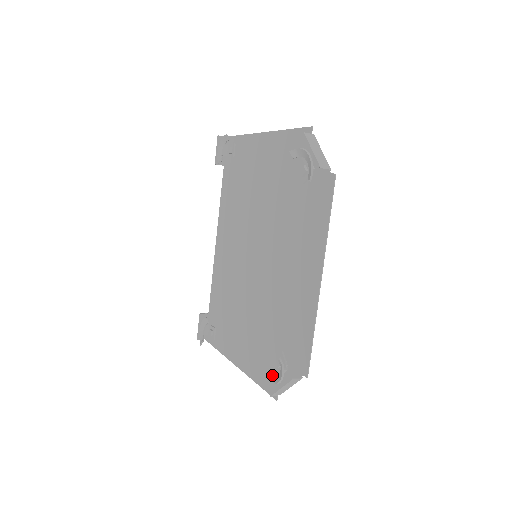
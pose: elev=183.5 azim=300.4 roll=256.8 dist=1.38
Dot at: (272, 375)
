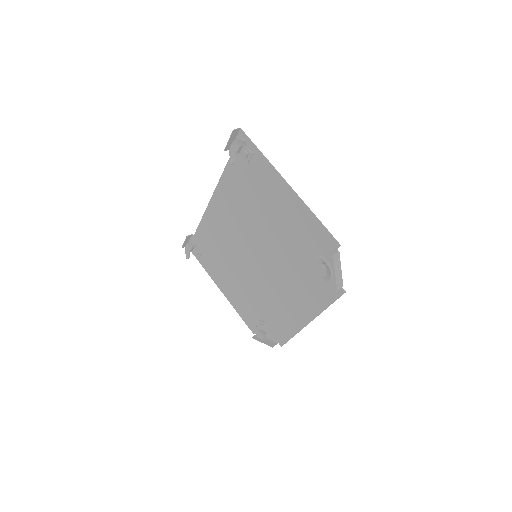
Dot at: (256, 330)
